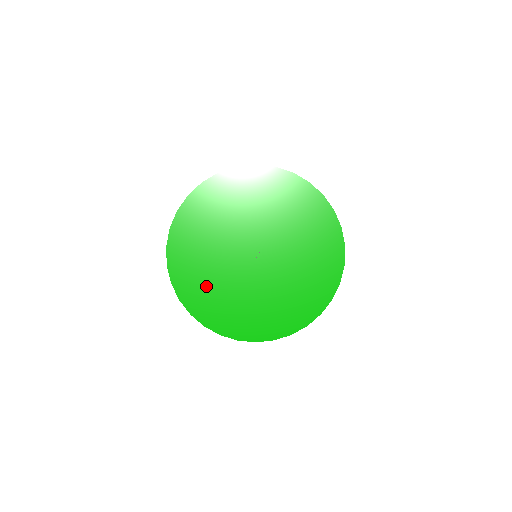
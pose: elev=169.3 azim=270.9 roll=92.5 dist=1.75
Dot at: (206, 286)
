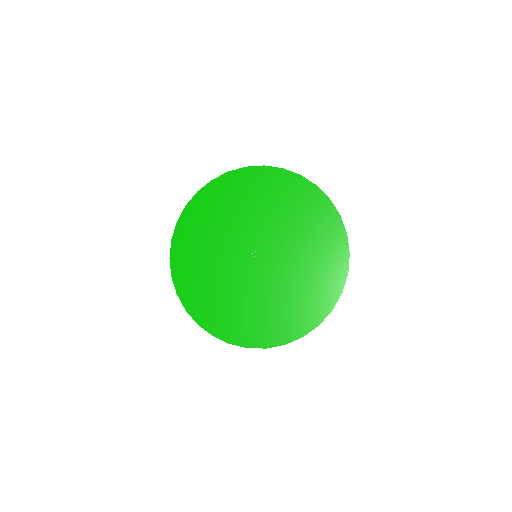
Dot at: (200, 271)
